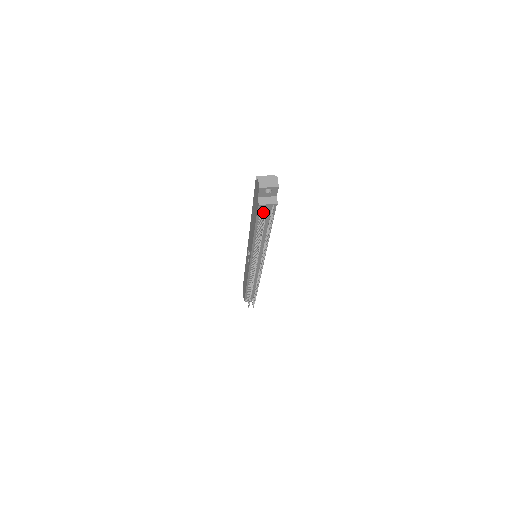
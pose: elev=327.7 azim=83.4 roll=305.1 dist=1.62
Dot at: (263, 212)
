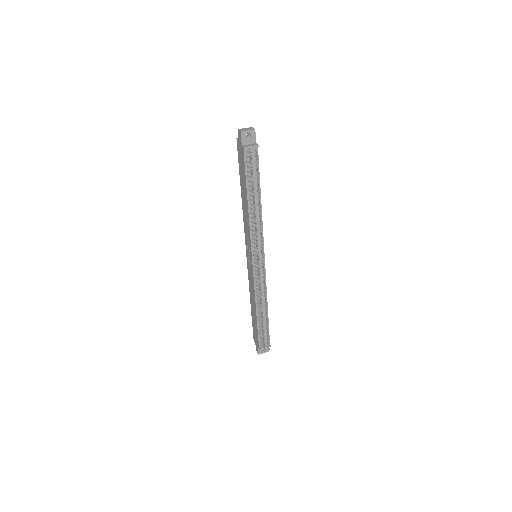
Dot at: (249, 156)
